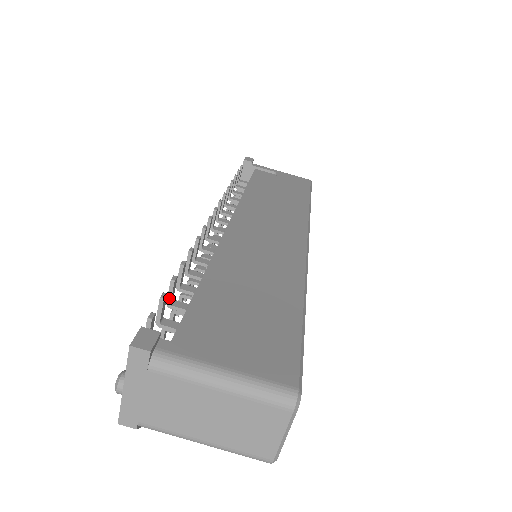
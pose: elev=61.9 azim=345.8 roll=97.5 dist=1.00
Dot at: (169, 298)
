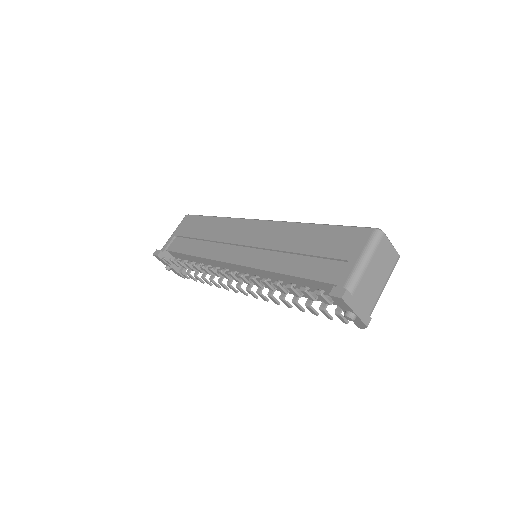
Dot at: (298, 294)
